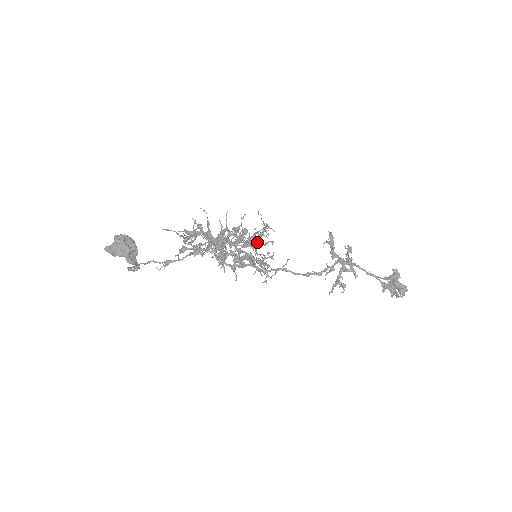
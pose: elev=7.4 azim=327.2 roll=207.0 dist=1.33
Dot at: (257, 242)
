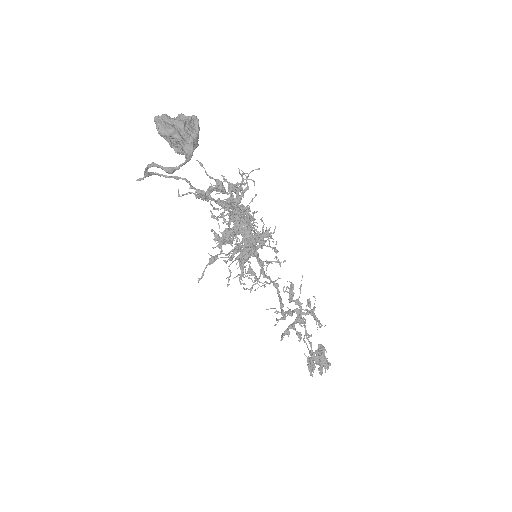
Dot at: occluded
